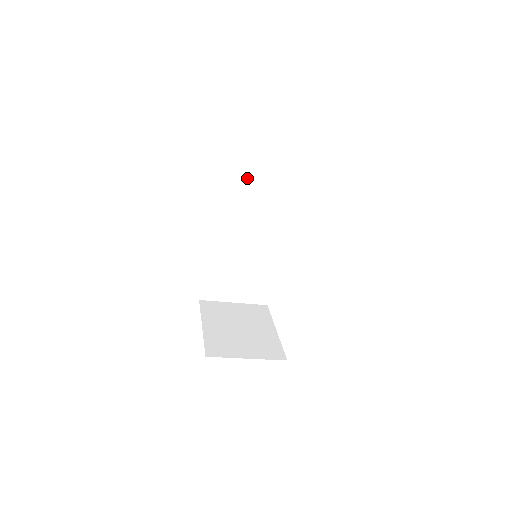
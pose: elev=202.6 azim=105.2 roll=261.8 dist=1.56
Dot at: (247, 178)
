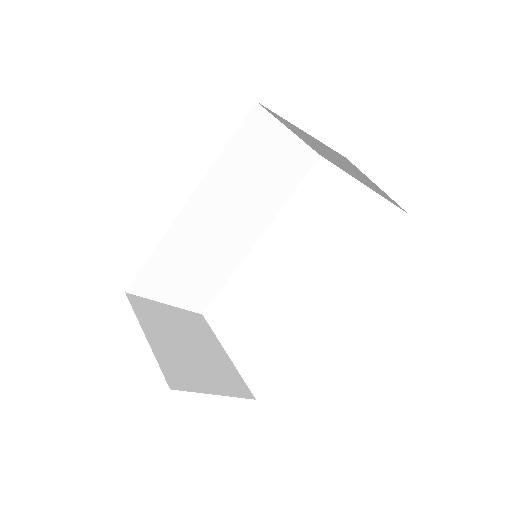
Dot at: (261, 149)
